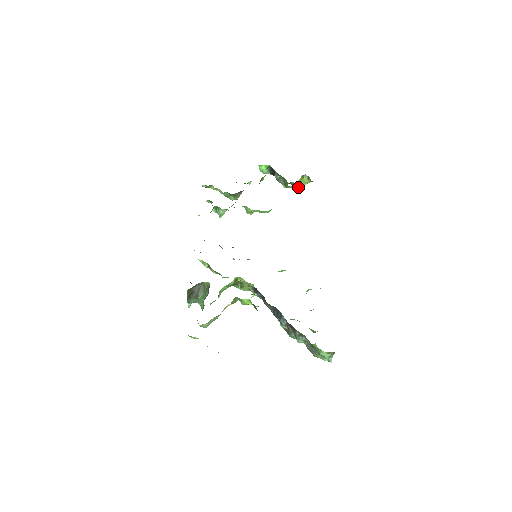
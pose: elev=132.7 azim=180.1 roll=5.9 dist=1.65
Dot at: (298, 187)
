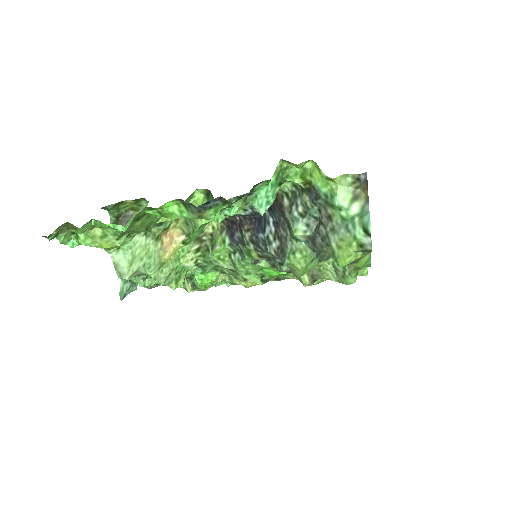
Dot at: occluded
